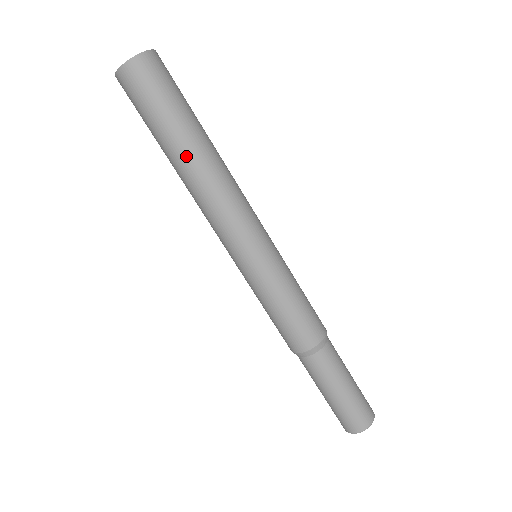
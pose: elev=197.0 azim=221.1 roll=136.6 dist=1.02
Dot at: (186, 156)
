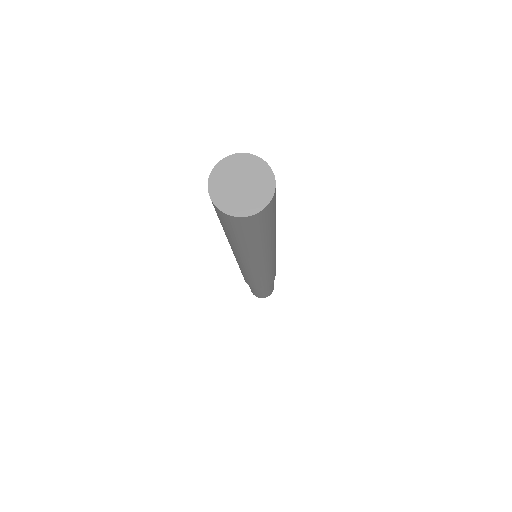
Dot at: (262, 247)
